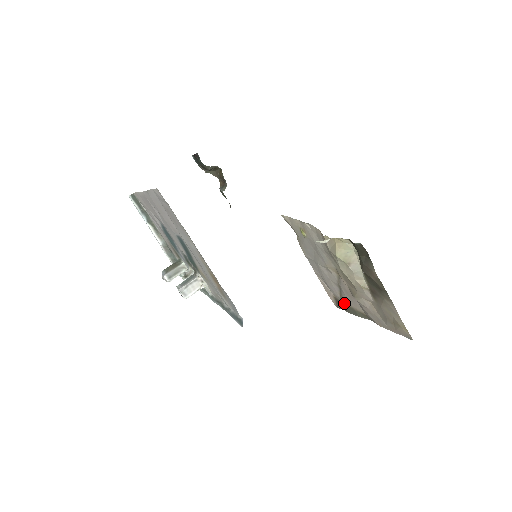
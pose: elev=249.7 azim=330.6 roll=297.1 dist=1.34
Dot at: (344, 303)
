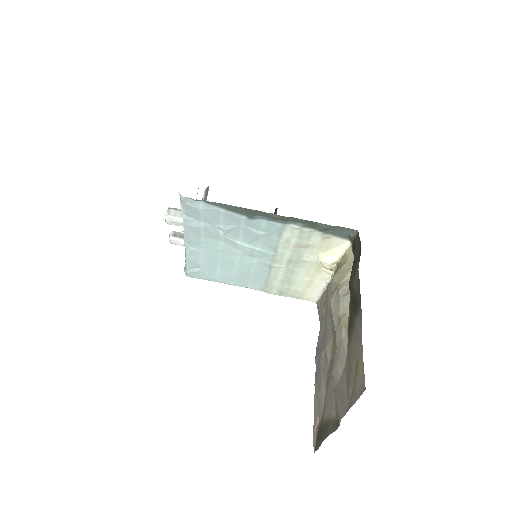
Dot at: (323, 422)
